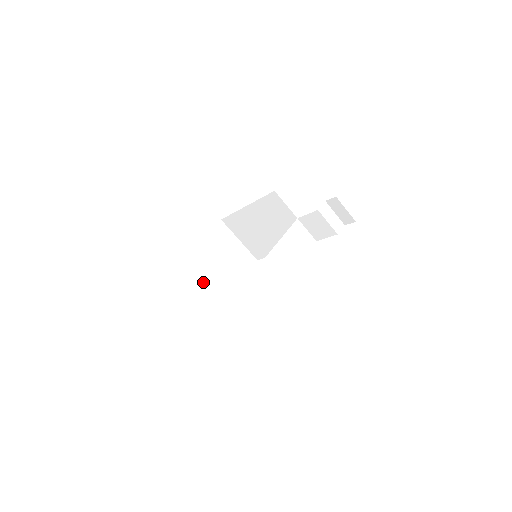
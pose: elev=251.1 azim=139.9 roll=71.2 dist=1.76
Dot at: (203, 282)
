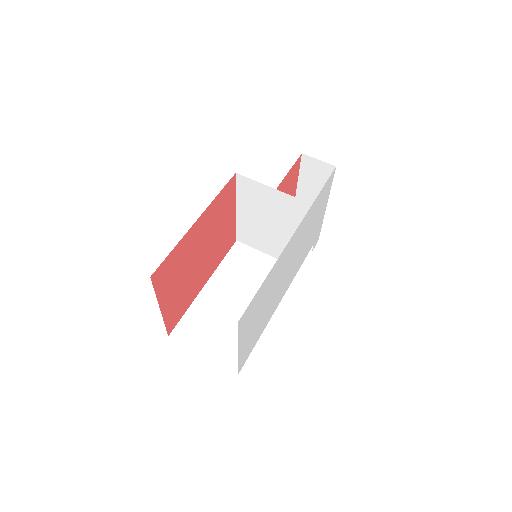
Dot at: occluded
